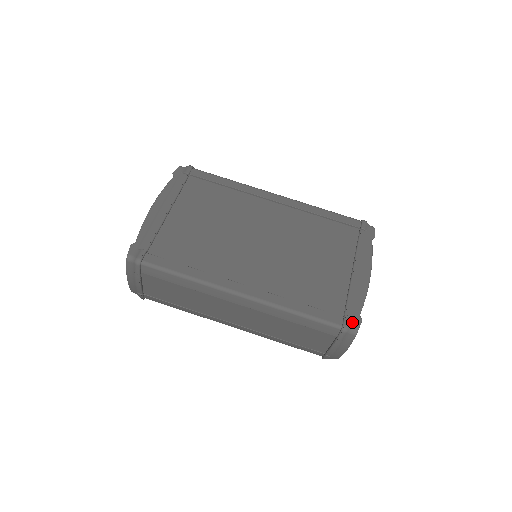
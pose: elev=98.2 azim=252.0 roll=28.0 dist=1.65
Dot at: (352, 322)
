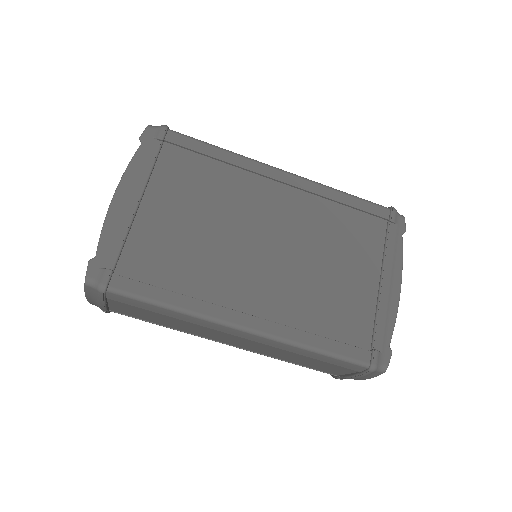
Dot at: (381, 357)
